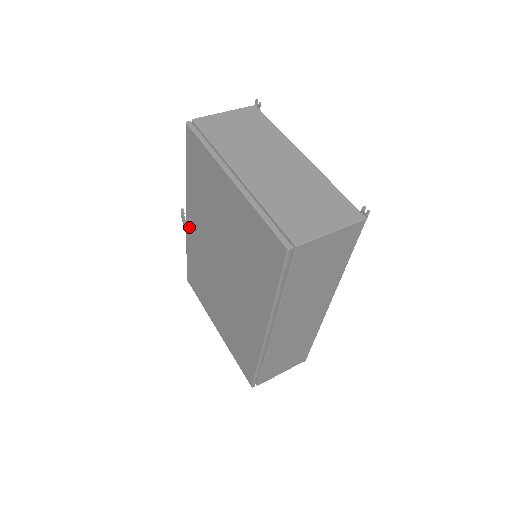
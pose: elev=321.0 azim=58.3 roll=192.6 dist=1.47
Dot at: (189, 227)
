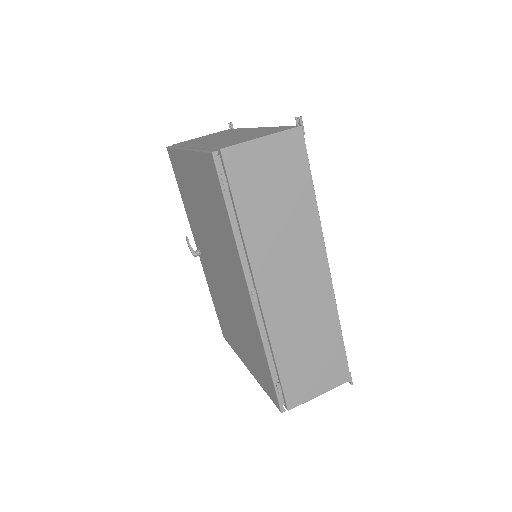
Dot at: (201, 261)
